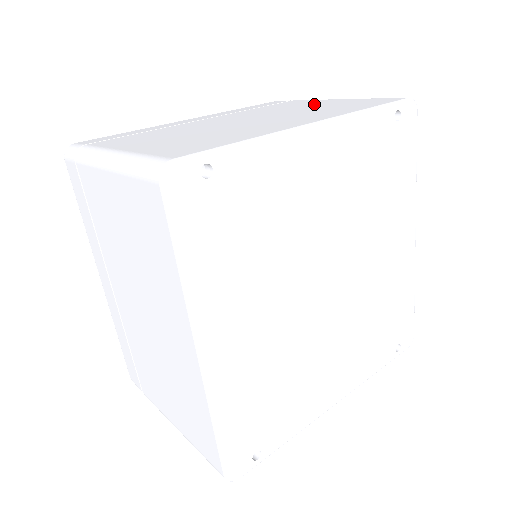
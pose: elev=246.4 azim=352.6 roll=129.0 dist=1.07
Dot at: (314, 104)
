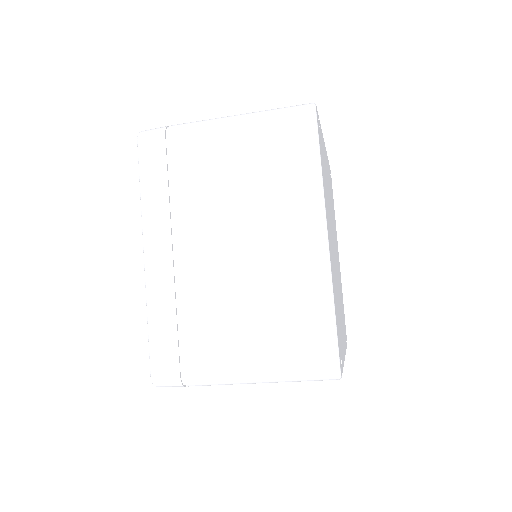
Dot at: occluded
